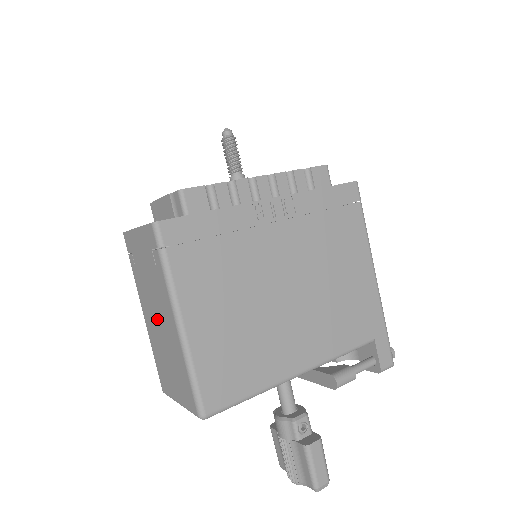
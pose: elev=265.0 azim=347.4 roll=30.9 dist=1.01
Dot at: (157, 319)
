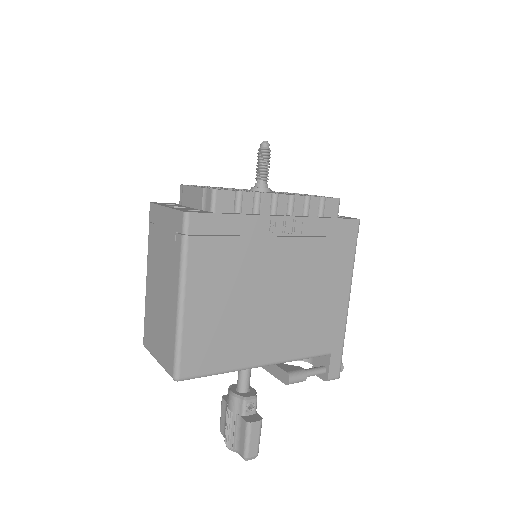
Dot at: (160, 287)
